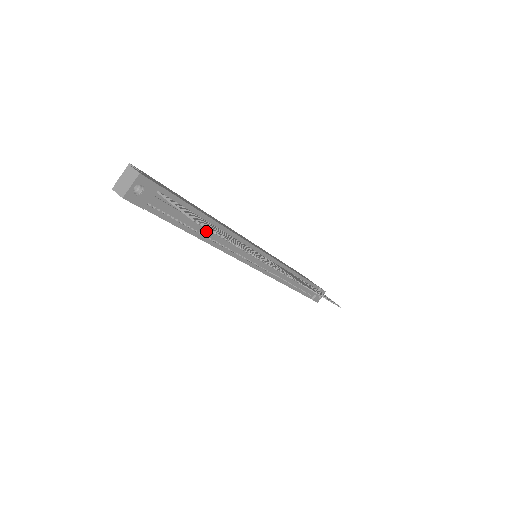
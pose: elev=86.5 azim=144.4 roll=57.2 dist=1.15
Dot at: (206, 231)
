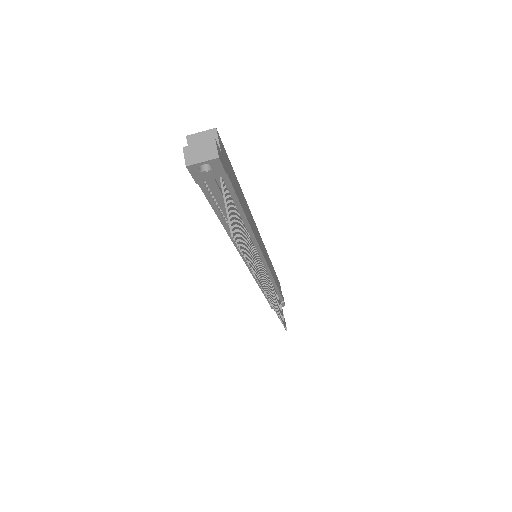
Dot at: occluded
